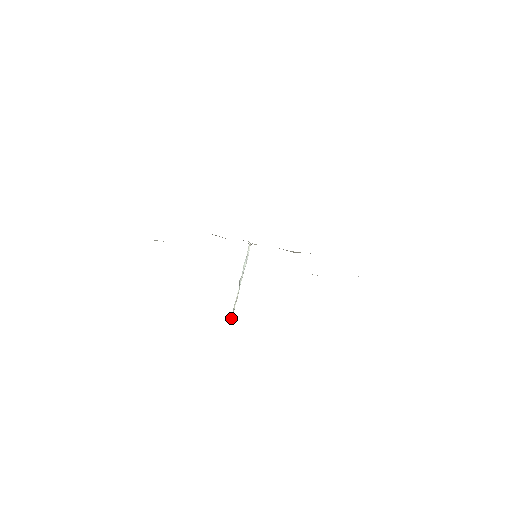
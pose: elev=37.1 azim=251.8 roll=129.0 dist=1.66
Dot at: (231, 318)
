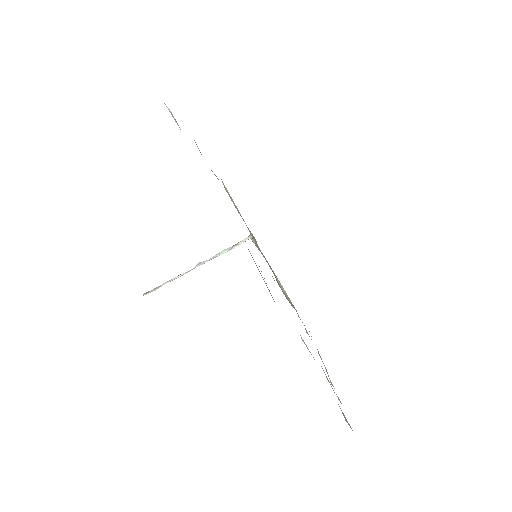
Dot at: (148, 292)
